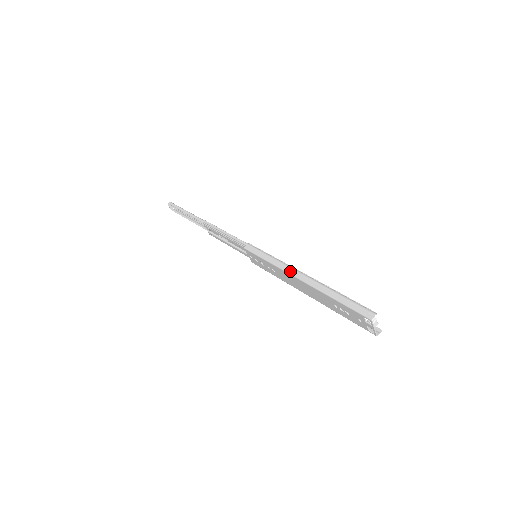
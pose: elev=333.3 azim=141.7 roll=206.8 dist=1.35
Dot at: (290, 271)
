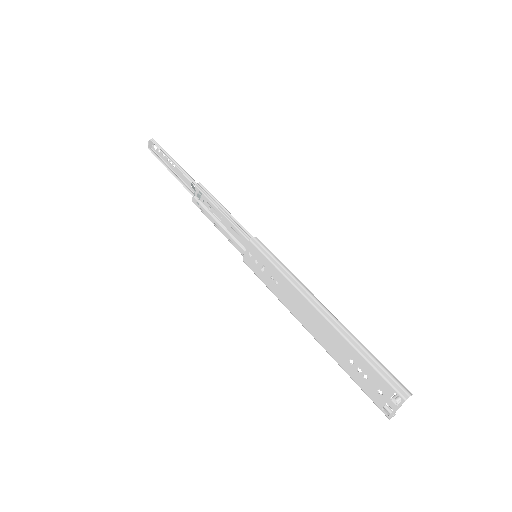
Dot at: (308, 295)
